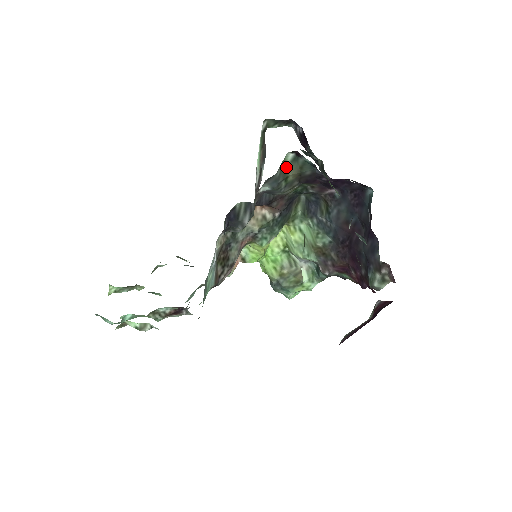
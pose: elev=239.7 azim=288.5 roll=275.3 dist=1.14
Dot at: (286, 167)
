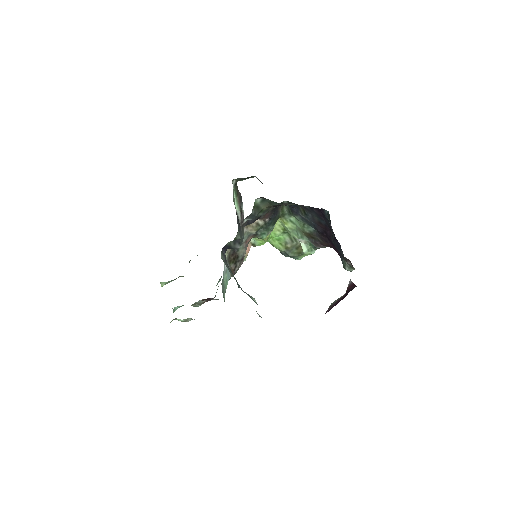
Dot at: (258, 206)
